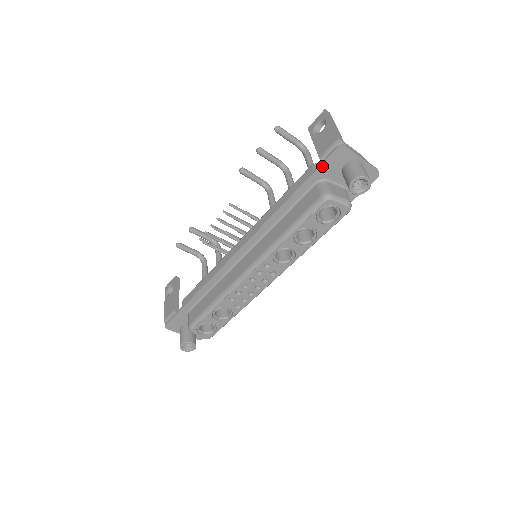
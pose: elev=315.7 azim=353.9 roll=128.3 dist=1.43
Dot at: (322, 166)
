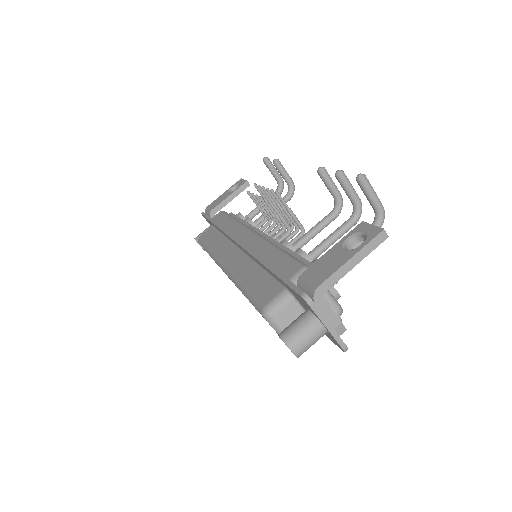
Dot at: (289, 286)
